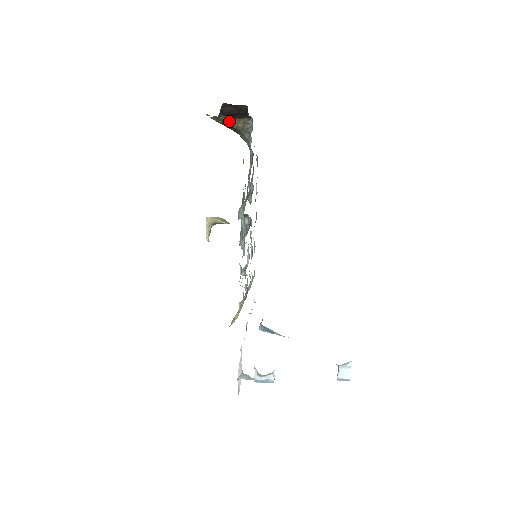
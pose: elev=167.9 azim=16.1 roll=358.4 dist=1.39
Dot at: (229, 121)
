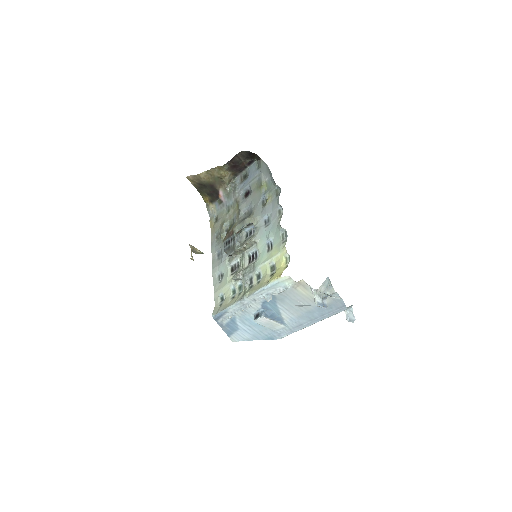
Dot at: (225, 173)
